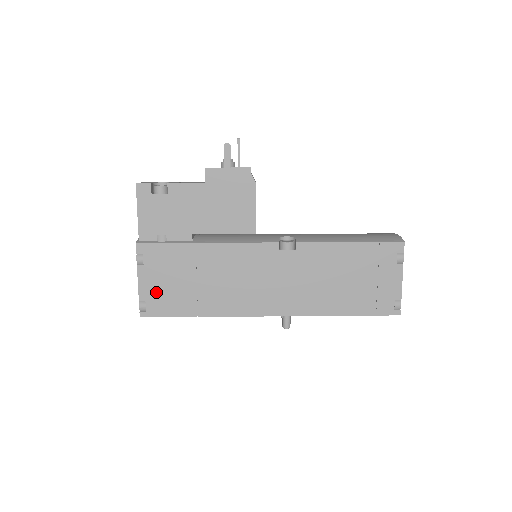
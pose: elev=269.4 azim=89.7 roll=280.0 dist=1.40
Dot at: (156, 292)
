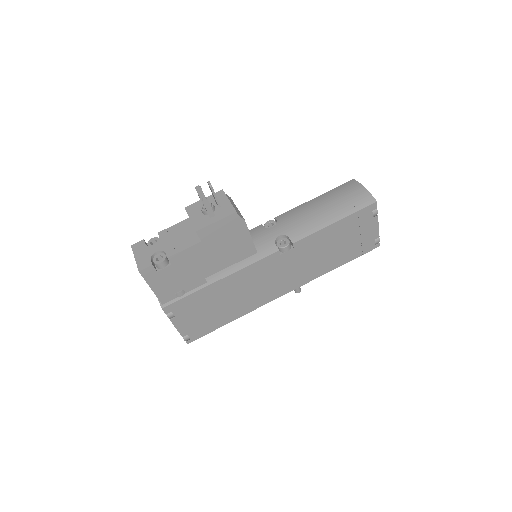
Dot at: (193, 326)
